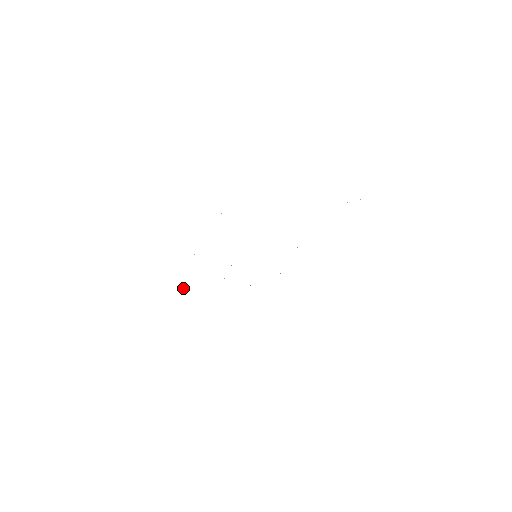
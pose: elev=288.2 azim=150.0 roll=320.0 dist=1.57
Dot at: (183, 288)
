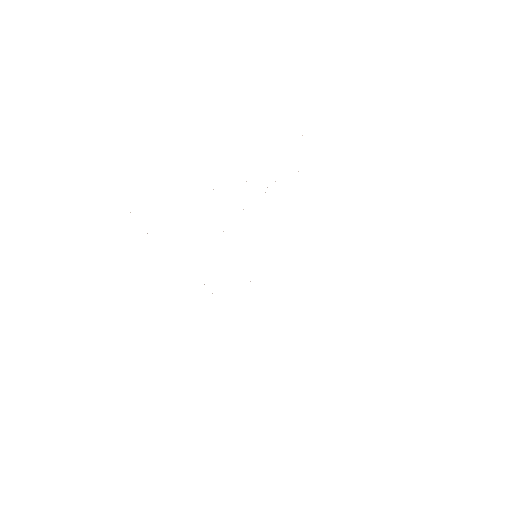
Dot at: occluded
